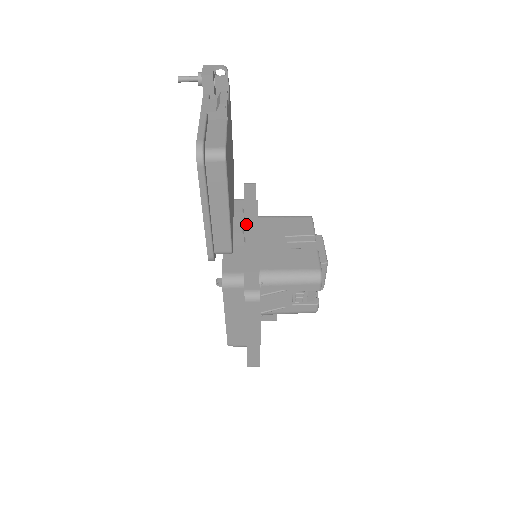
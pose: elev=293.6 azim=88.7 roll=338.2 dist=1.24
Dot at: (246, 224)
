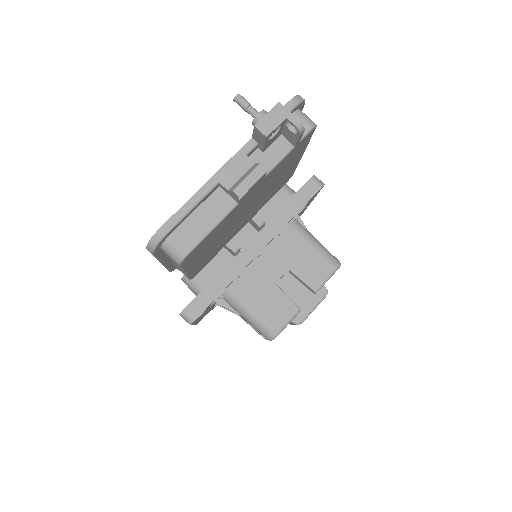
Dot at: (259, 234)
